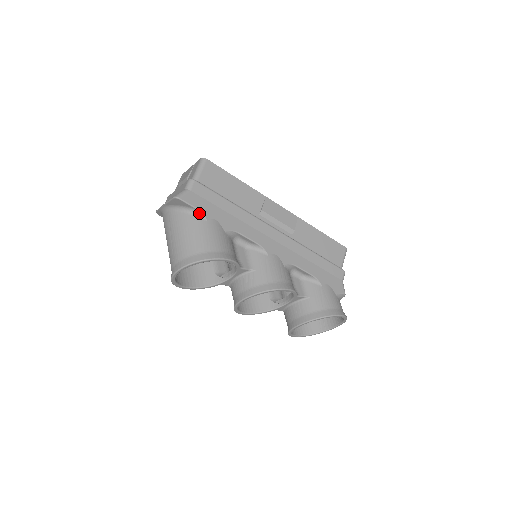
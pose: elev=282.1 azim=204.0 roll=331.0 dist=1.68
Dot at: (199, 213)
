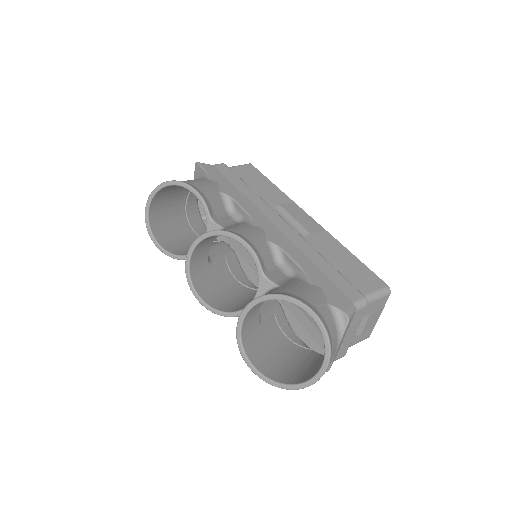
Dot at: (207, 176)
